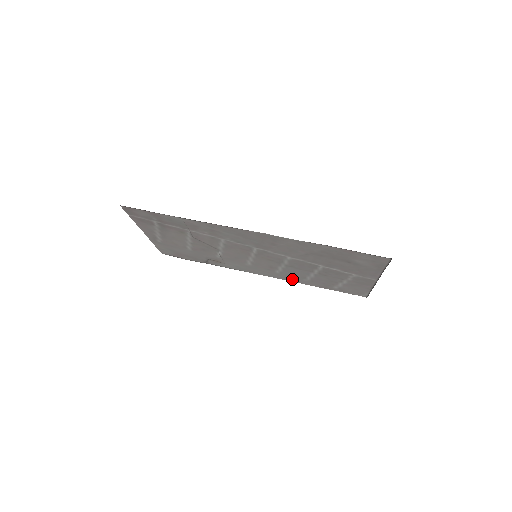
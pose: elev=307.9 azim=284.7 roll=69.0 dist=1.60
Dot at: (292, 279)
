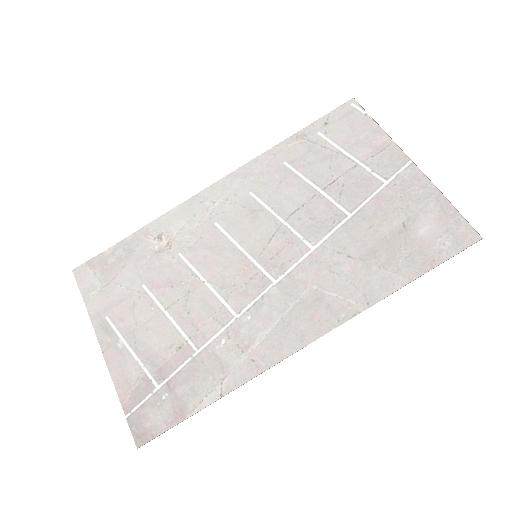
Dot at: (261, 167)
